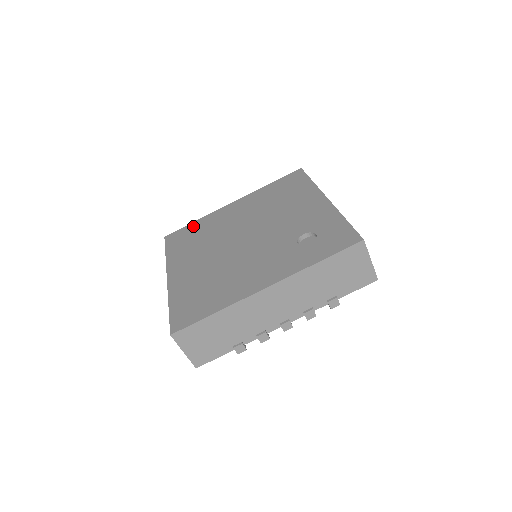
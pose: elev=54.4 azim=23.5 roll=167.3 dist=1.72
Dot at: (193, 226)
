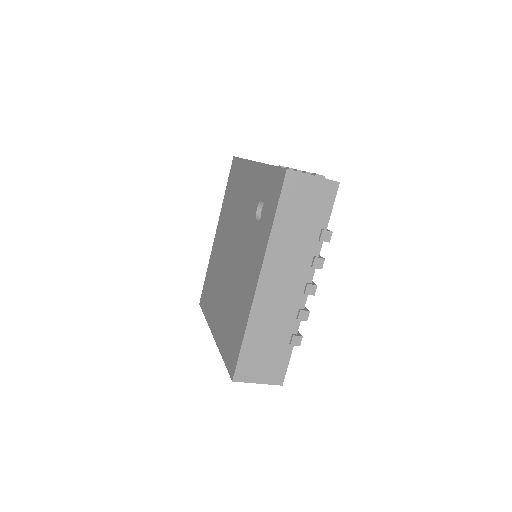
Dot at: (207, 277)
